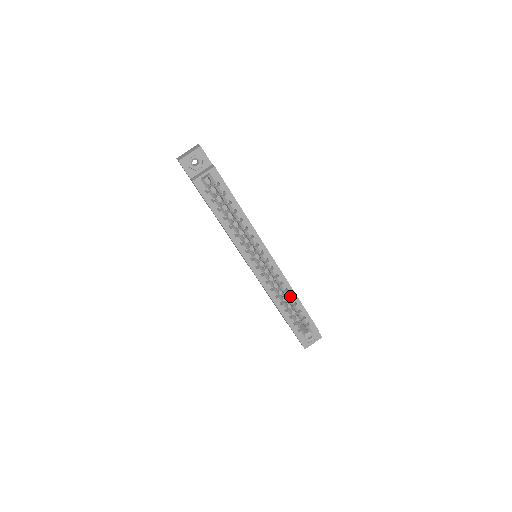
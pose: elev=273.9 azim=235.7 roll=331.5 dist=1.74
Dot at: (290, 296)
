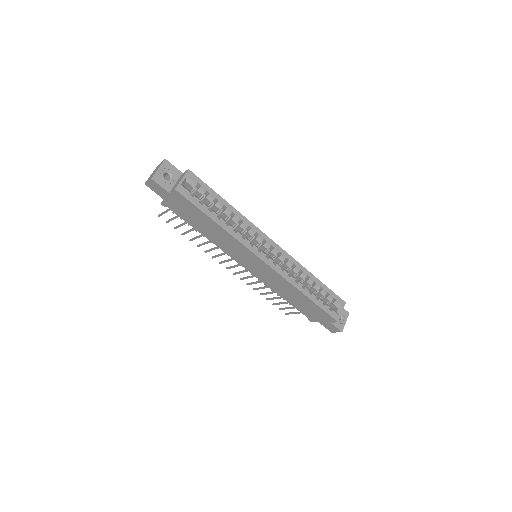
Dot at: (306, 278)
